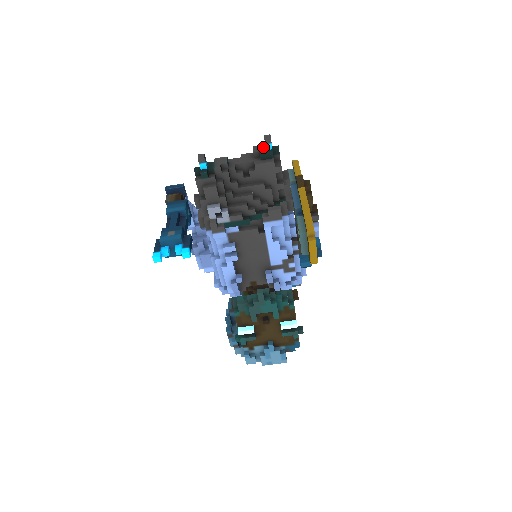
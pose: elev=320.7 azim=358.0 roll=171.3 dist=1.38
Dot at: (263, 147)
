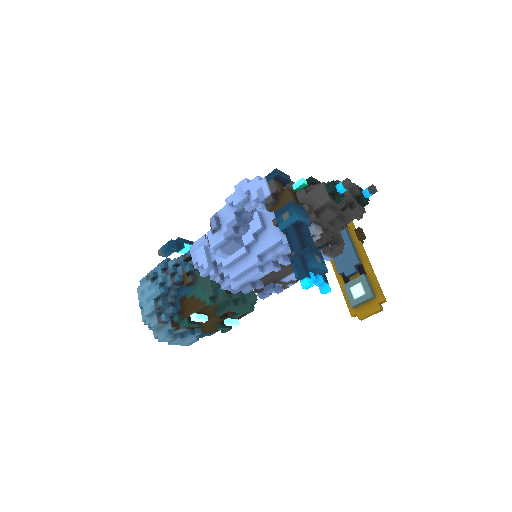
Dot at: (361, 190)
